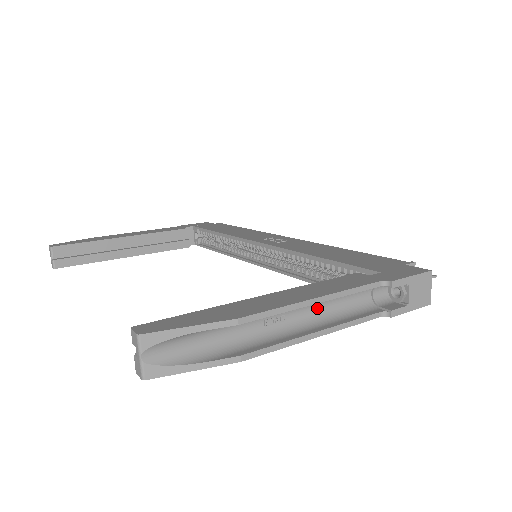
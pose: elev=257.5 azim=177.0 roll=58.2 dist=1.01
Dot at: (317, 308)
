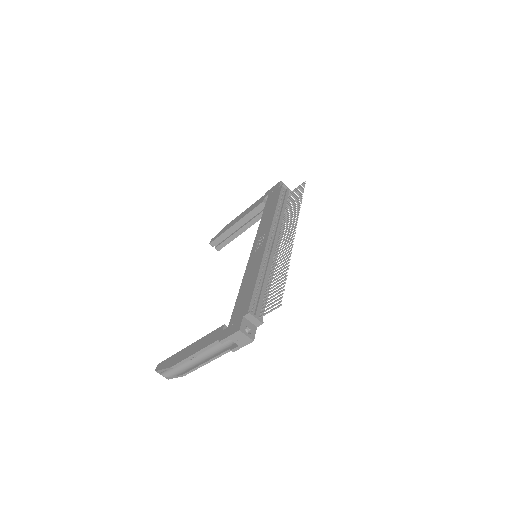
Dot at: (207, 349)
